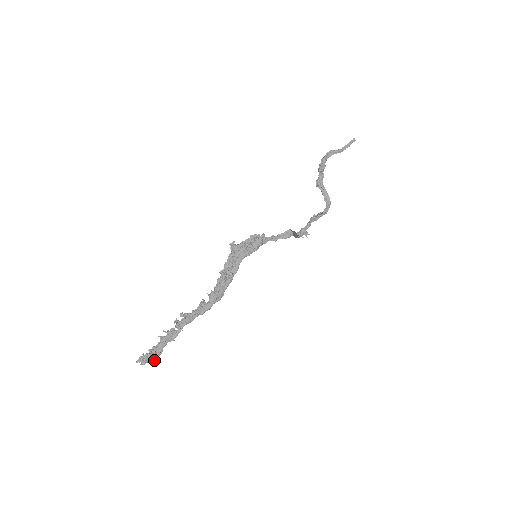
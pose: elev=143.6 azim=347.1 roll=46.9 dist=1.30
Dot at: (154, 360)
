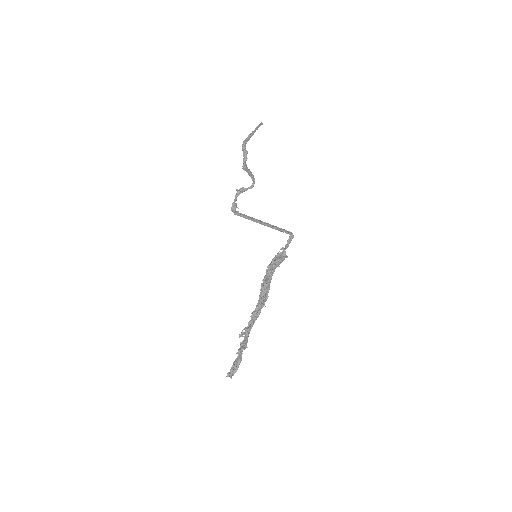
Dot at: (237, 368)
